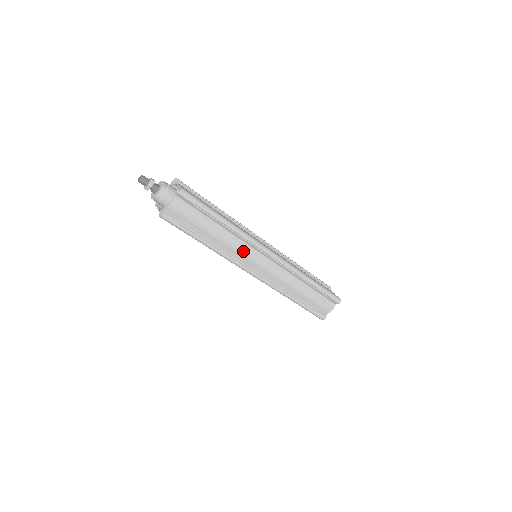
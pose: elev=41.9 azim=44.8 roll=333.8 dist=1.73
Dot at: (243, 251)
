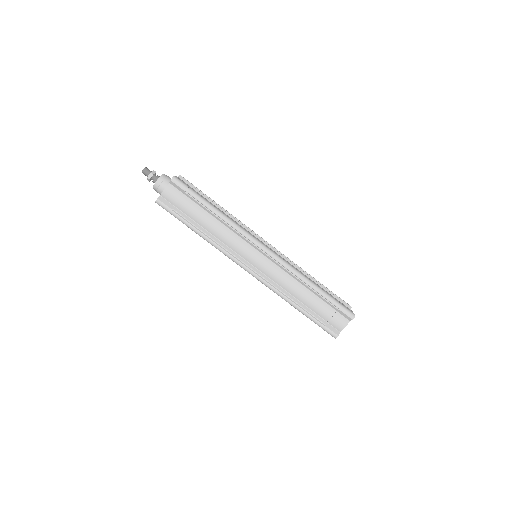
Dot at: (246, 230)
